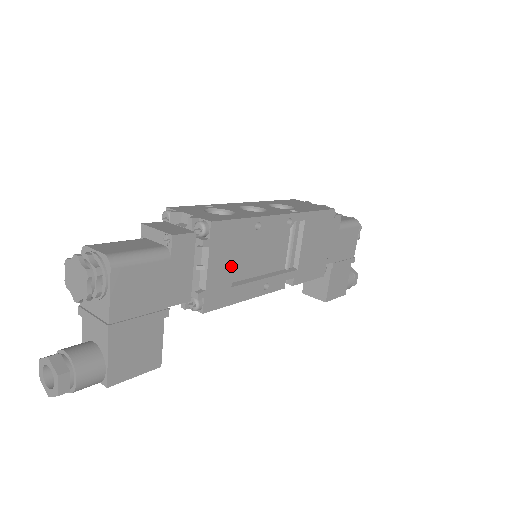
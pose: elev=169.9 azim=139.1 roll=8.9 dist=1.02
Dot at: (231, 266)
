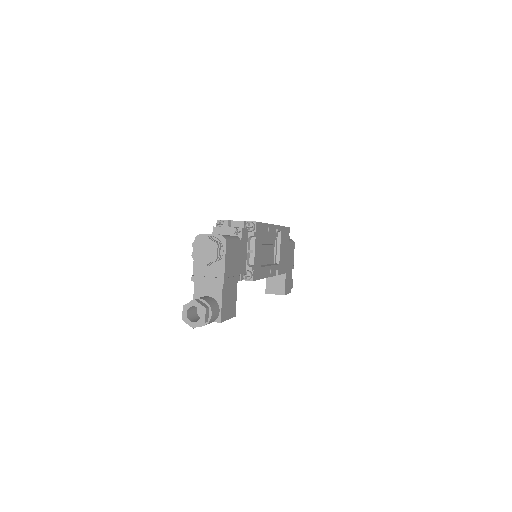
Dot at: (261, 253)
